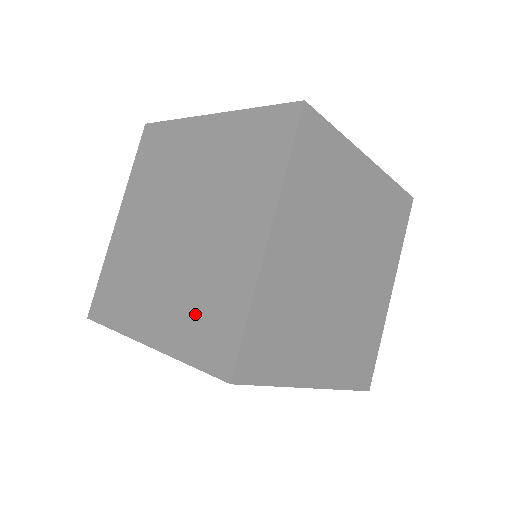
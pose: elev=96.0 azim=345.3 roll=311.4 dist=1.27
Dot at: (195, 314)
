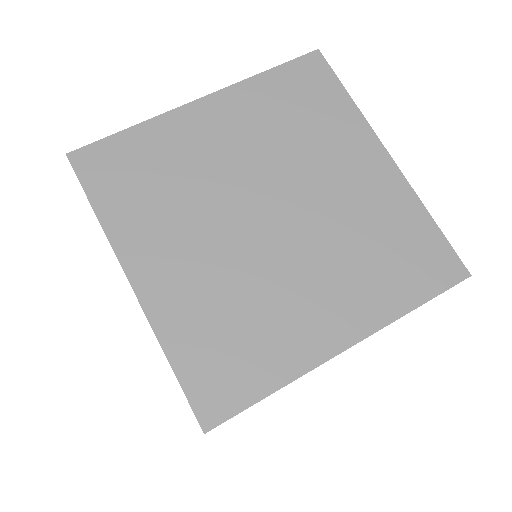
Dot at: occluded
